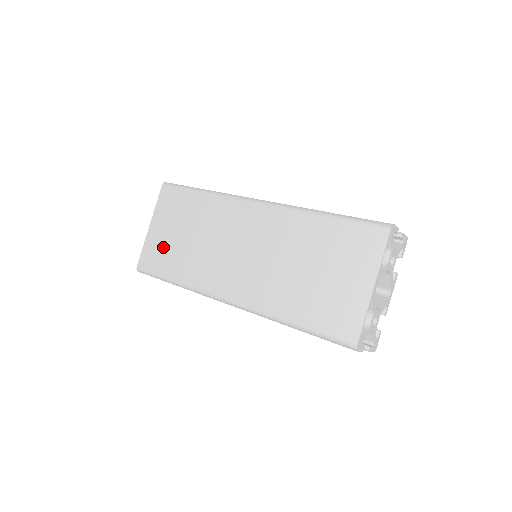
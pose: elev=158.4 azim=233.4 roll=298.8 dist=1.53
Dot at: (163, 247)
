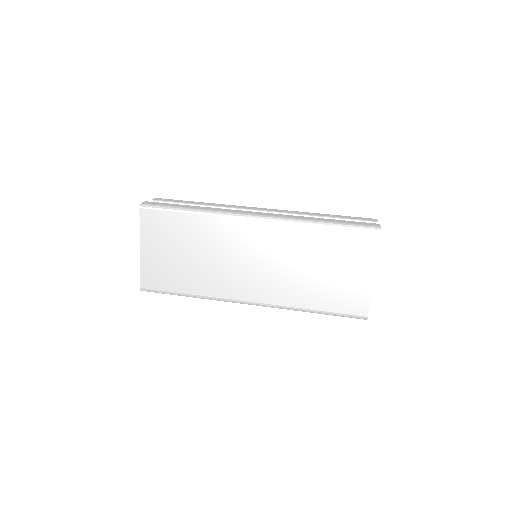
Dot at: (164, 267)
